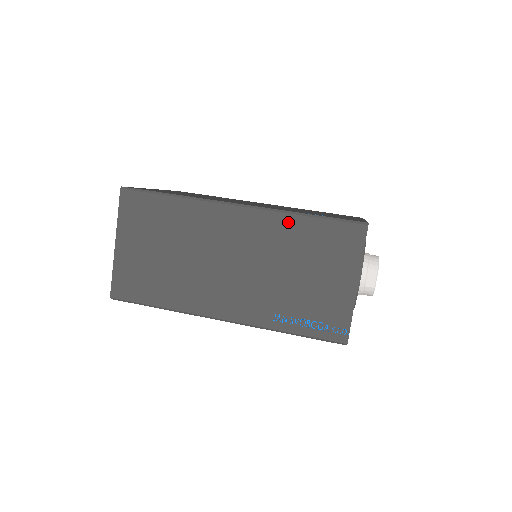
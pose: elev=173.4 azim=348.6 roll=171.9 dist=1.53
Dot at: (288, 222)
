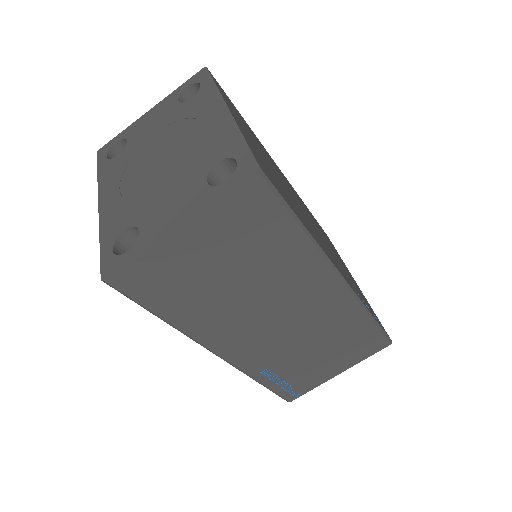
Dot at: (356, 315)
